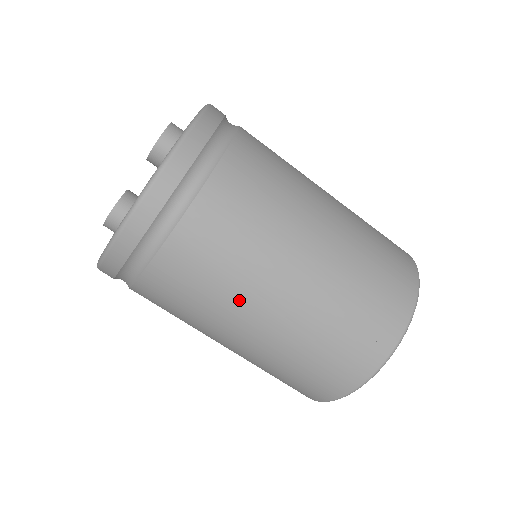
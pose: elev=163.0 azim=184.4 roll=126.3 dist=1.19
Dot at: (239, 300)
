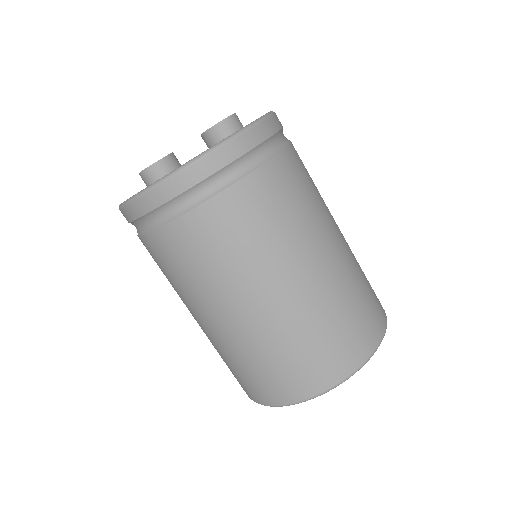
Dot at: (230, 286)
